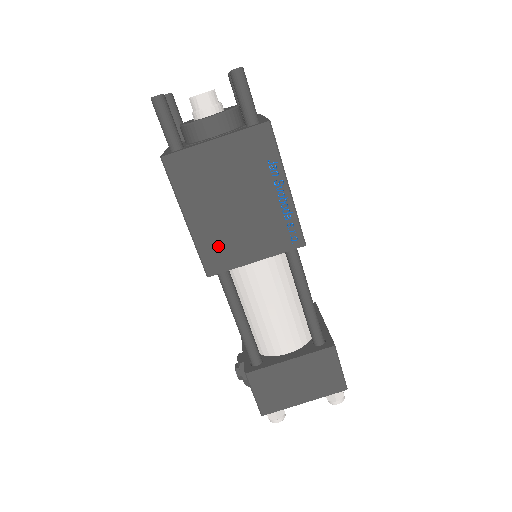
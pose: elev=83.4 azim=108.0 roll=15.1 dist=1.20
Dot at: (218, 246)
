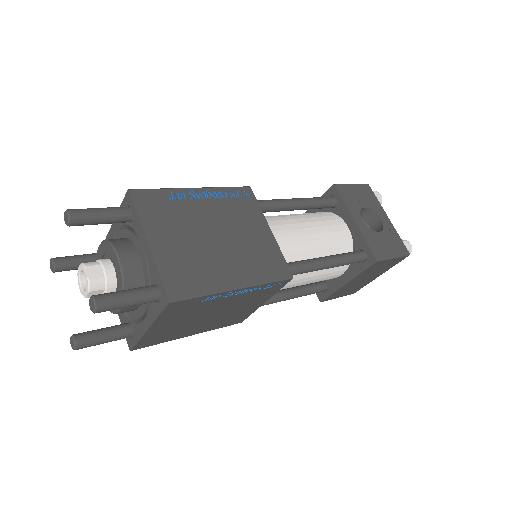
Dot at: (228, 320)
